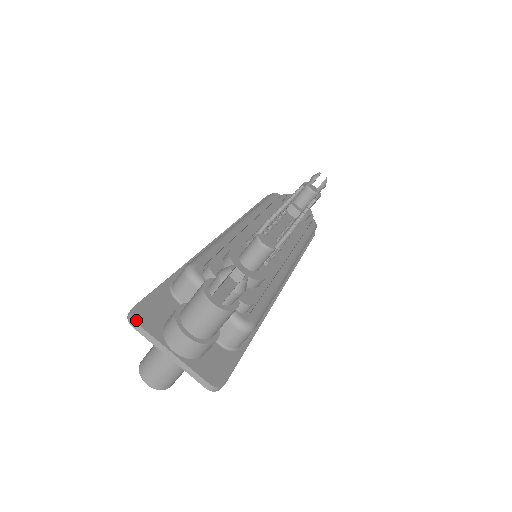
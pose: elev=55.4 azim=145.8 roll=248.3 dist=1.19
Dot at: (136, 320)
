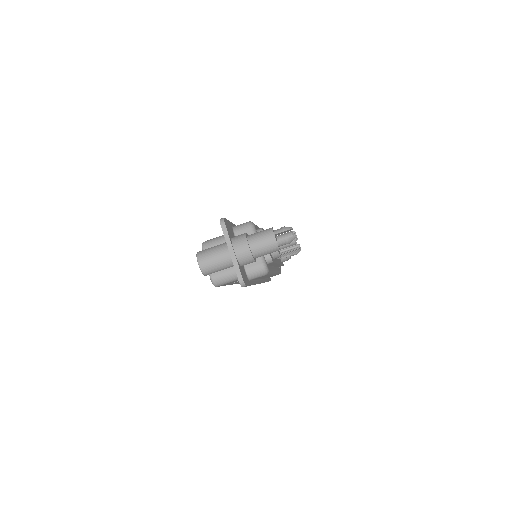
Dot at: (225, 224)
